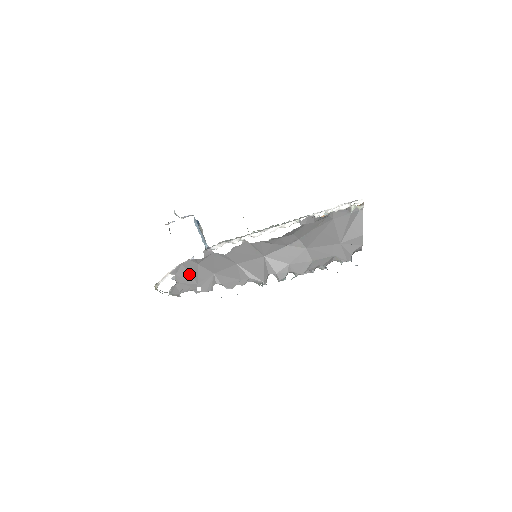
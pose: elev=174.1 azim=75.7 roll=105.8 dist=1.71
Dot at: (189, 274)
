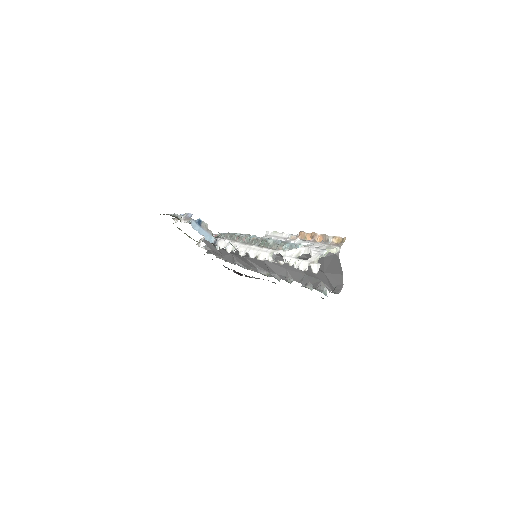
Dot at: occluded
